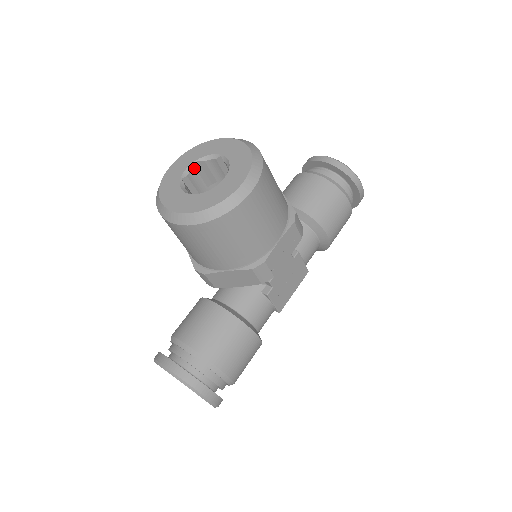
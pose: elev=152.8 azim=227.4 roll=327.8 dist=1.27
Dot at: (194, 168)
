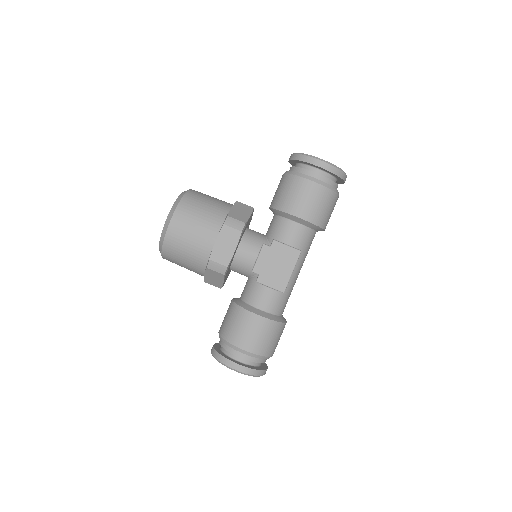
Dot at: occluded
